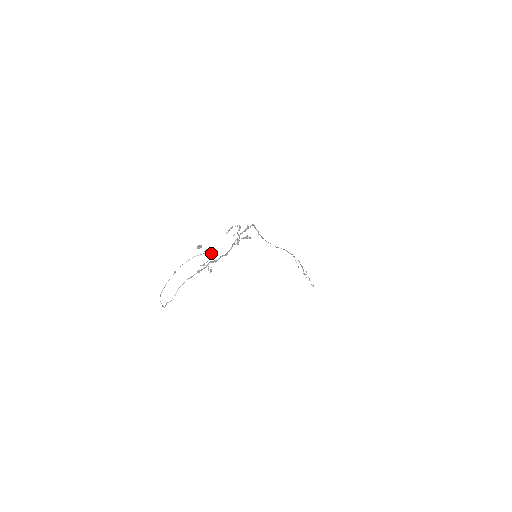
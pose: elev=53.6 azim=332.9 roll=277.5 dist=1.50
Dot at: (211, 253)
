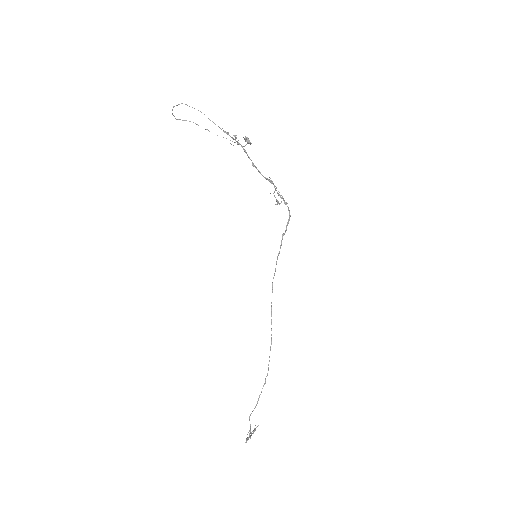
Dot at: occluded
